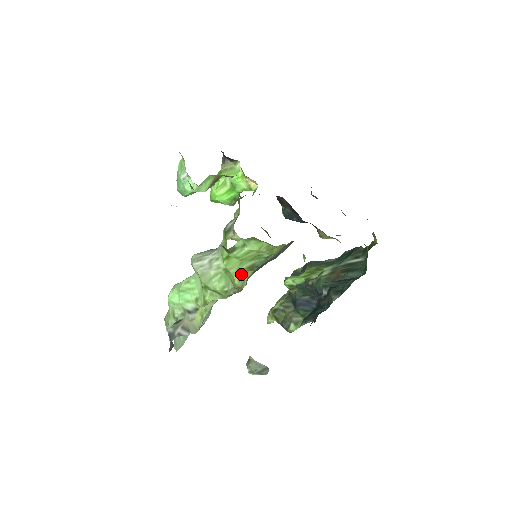
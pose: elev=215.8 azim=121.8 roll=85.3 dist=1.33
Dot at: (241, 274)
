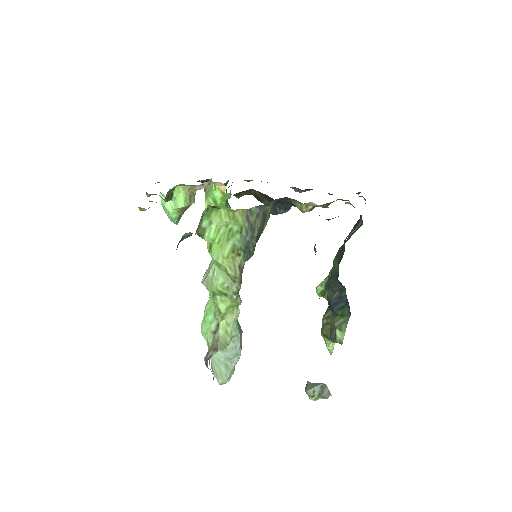
Dot at: (229, 261)
